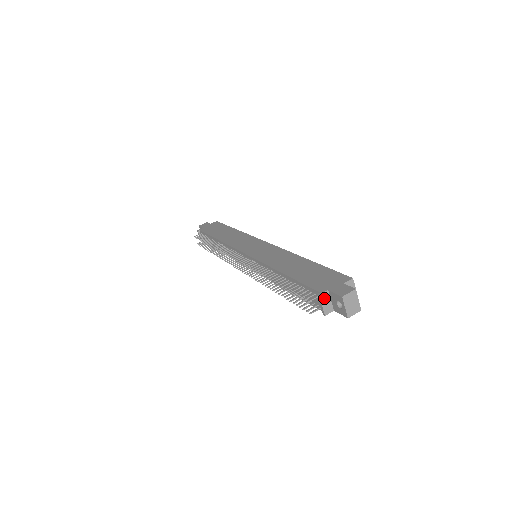
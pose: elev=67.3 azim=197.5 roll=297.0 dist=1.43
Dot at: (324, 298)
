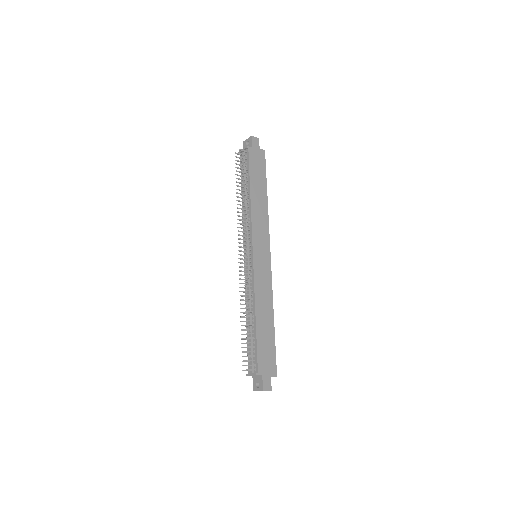
Dot at: occluded
